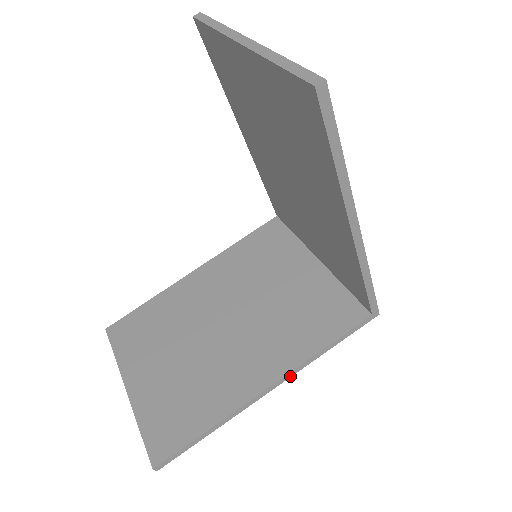
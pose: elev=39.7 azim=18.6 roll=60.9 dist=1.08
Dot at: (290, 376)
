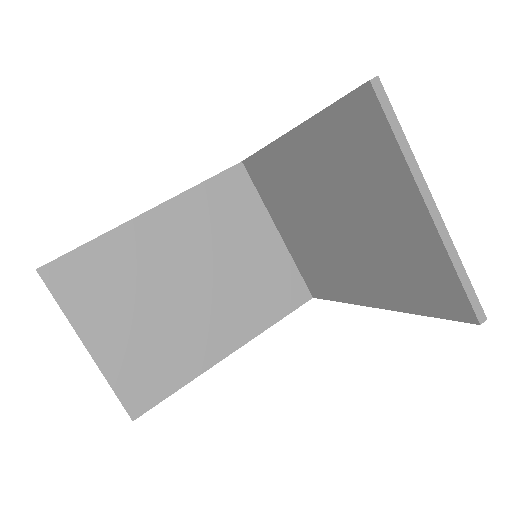
Dot at: (247, 341)
